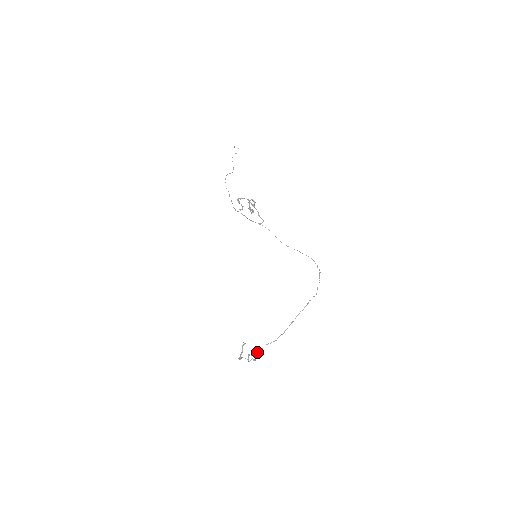
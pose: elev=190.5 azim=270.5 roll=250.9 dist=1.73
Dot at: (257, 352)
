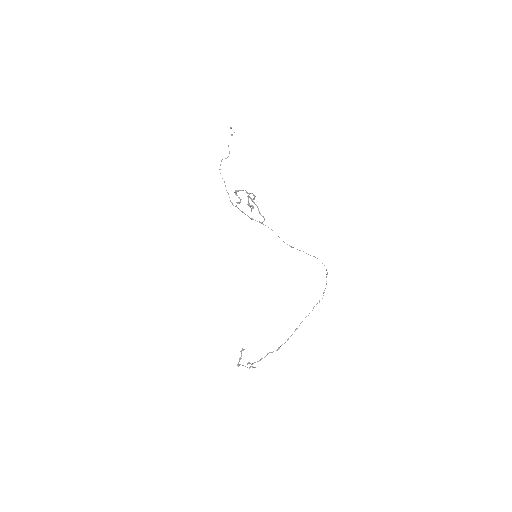
Dot at: (257, 361)
